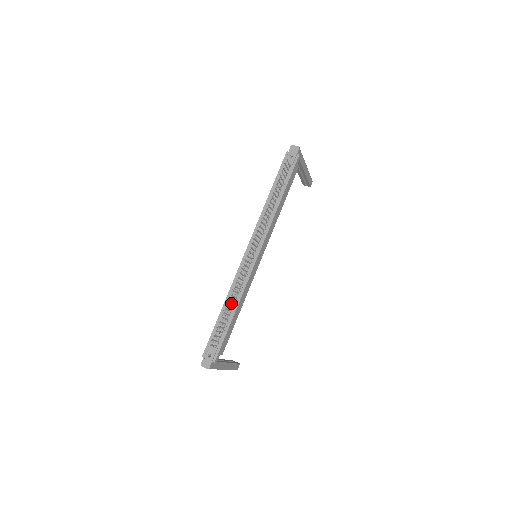
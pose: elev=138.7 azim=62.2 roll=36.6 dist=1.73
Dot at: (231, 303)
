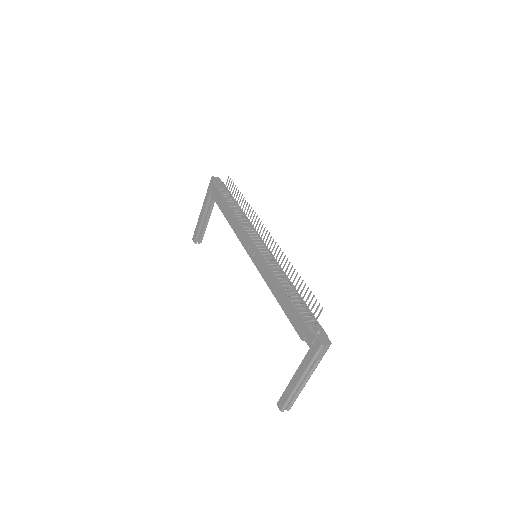
Dot at: (287, 284)
